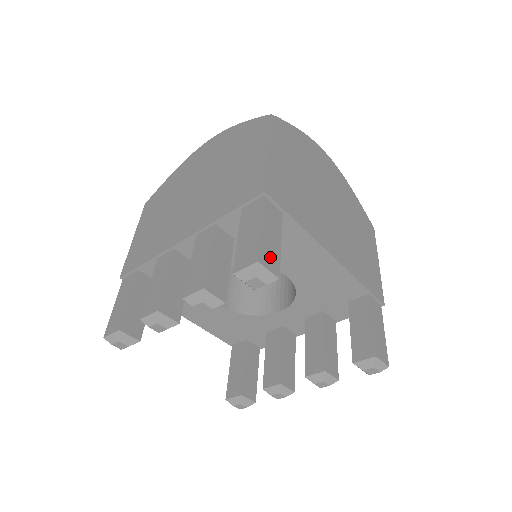
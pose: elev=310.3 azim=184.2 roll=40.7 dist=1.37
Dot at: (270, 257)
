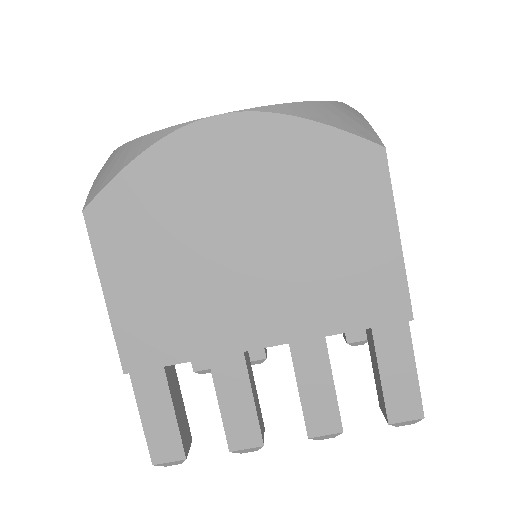
Dot at: occluded
